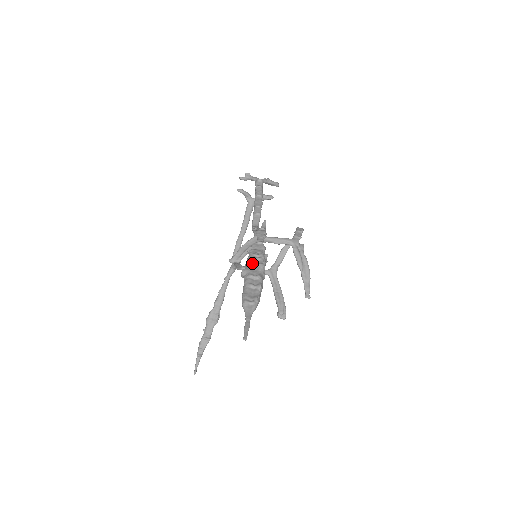
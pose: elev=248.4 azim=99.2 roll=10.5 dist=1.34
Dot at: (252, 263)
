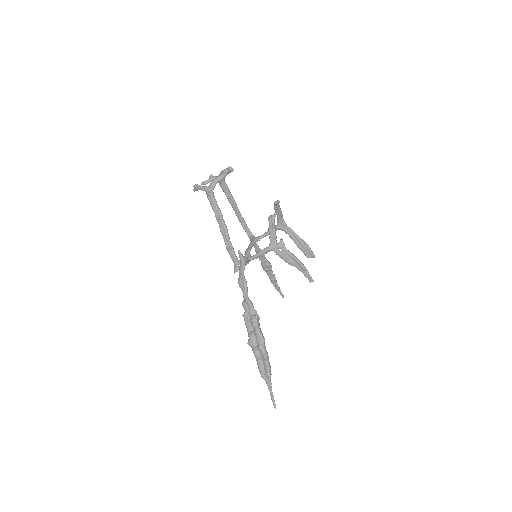
Dot at: (250, 334)
